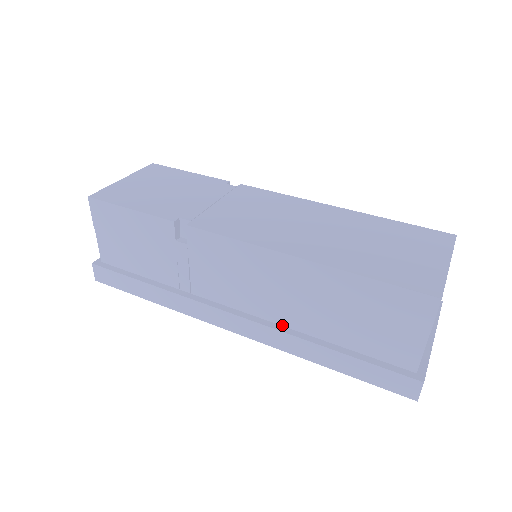
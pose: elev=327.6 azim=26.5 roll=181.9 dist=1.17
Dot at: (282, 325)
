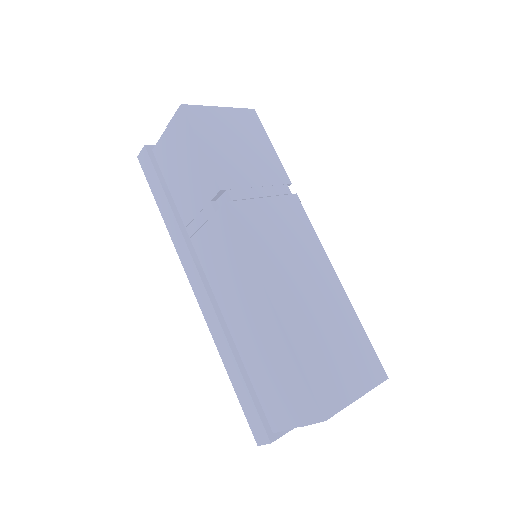
Dot at: (226, 321)
